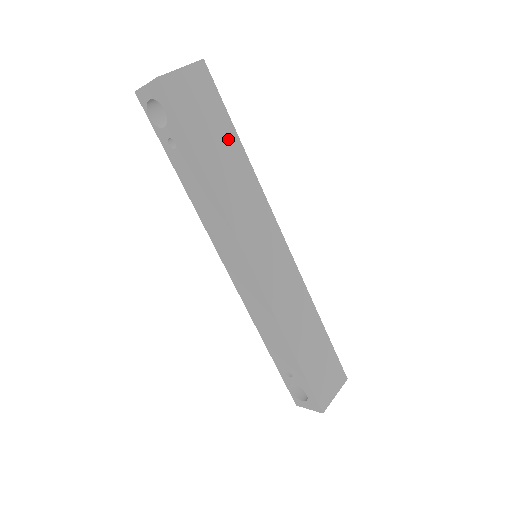
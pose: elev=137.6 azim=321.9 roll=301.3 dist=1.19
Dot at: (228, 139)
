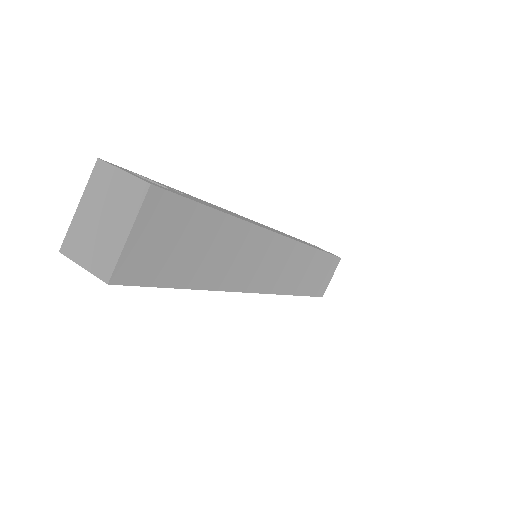
Dot at: (213, 230)
